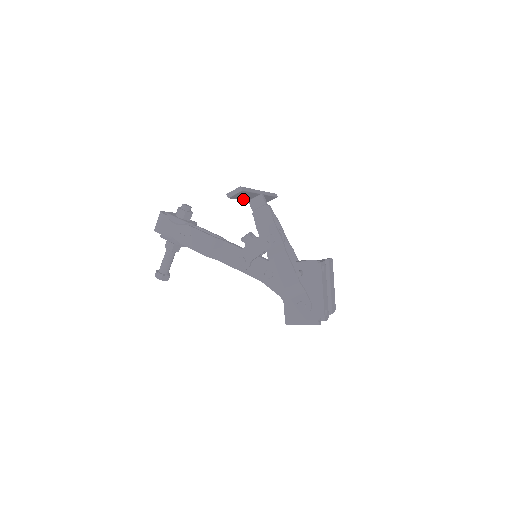
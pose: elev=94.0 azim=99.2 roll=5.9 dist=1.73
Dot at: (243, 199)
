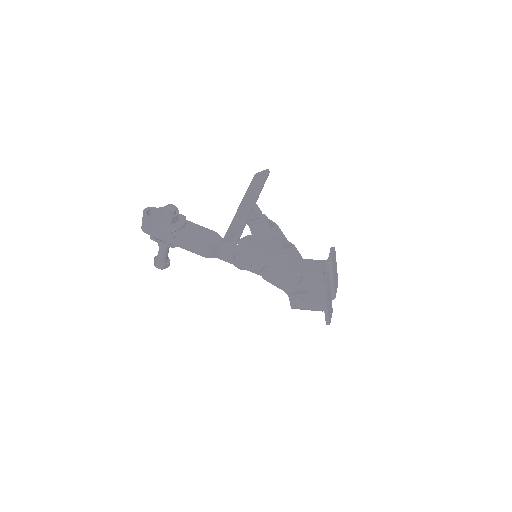
Dot at: occluded
